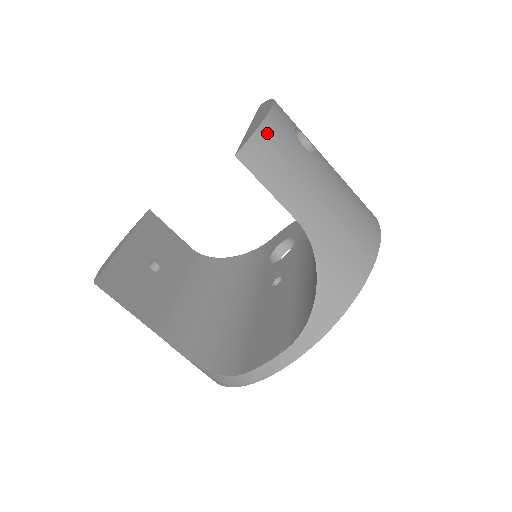
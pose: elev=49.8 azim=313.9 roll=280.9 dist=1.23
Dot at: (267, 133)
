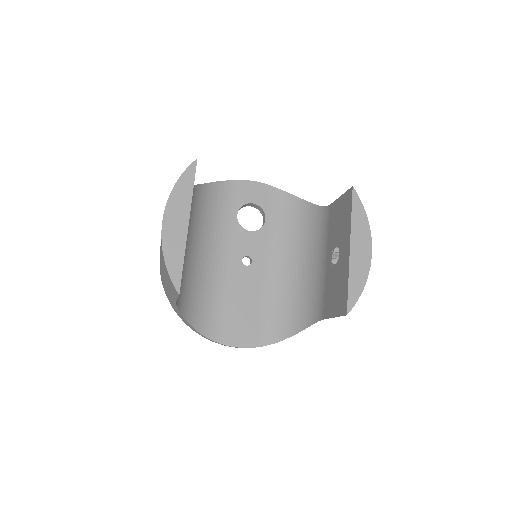
Dot at: occluded
